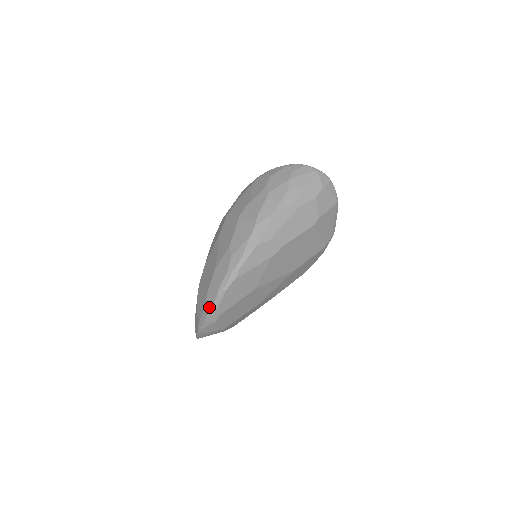
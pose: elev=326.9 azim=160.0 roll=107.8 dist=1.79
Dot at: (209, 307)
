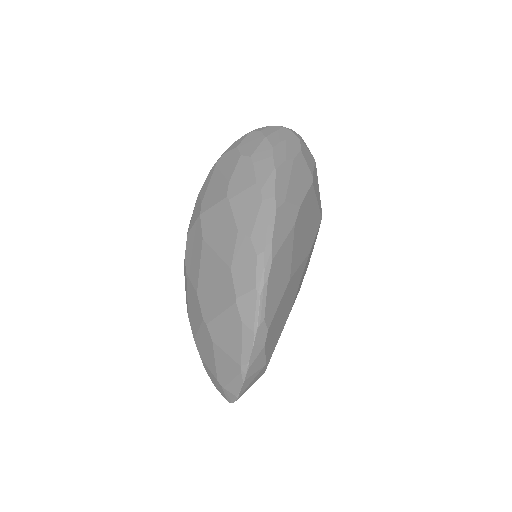
Dot at: (252, 321)
